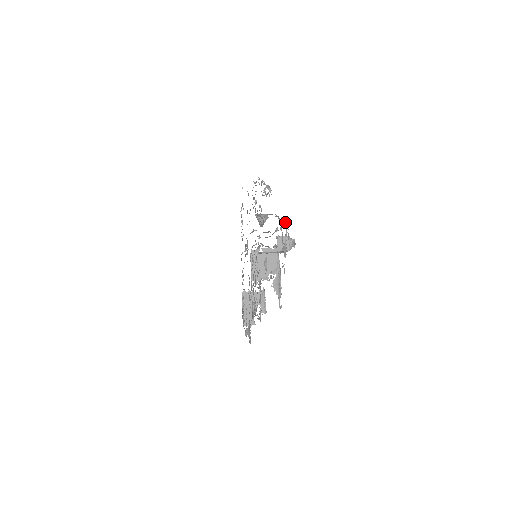
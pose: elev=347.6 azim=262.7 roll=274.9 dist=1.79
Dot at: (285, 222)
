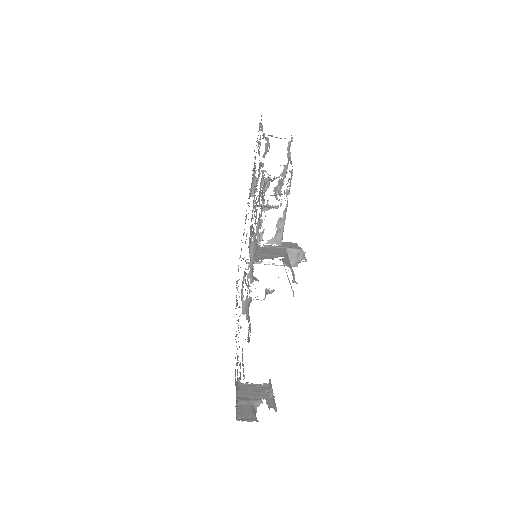
Dot at: occluded
